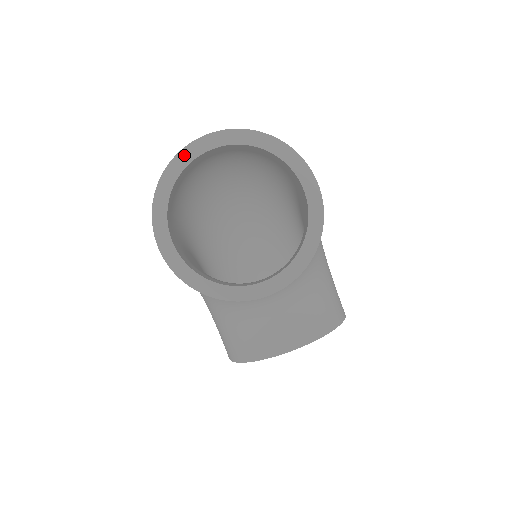
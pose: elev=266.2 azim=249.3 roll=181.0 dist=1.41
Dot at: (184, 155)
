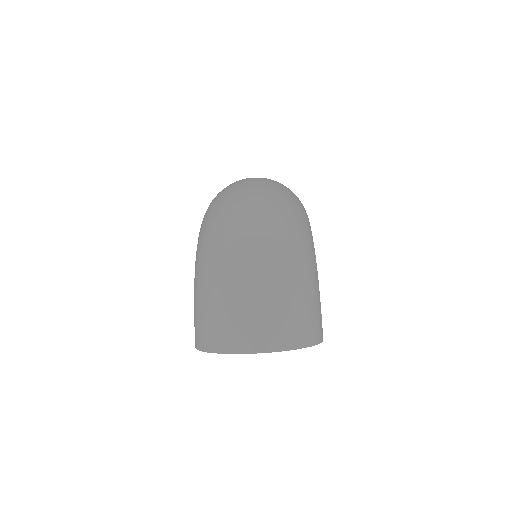
Dot at: (233, 353)
